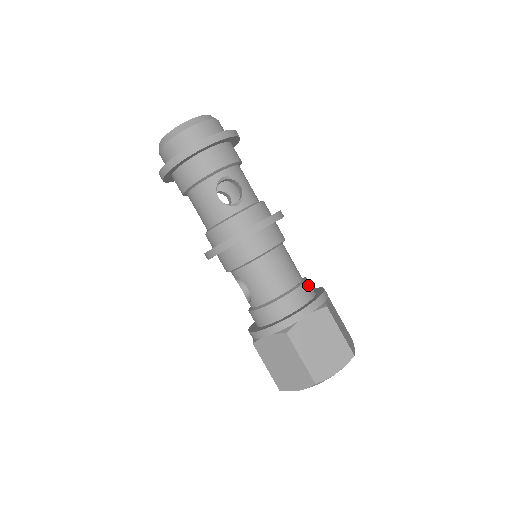
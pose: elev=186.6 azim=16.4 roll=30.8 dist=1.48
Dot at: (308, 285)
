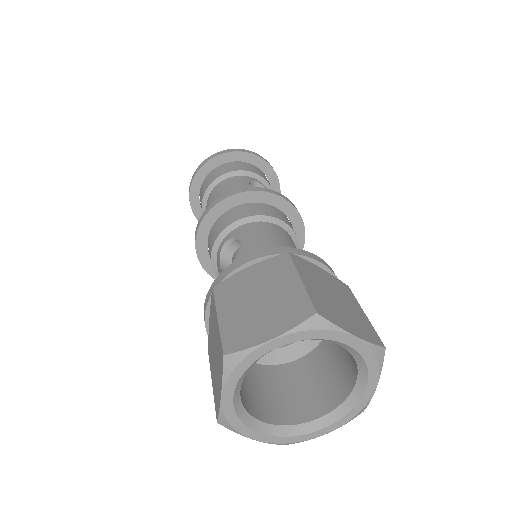
Dot at: occluded
